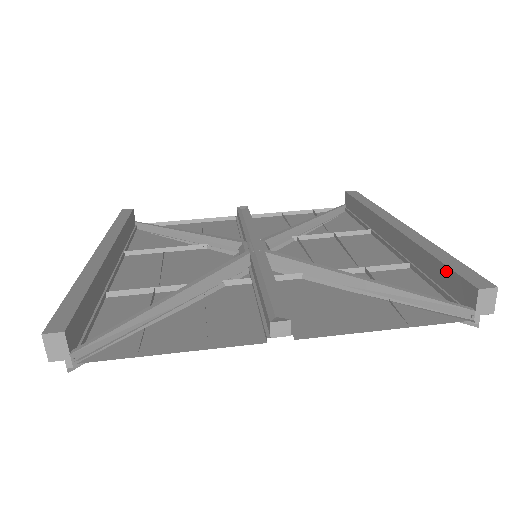
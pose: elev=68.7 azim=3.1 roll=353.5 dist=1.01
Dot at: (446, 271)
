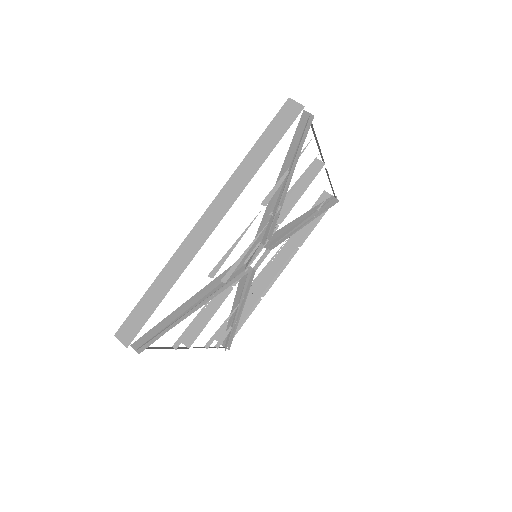
Dot at: occluded
